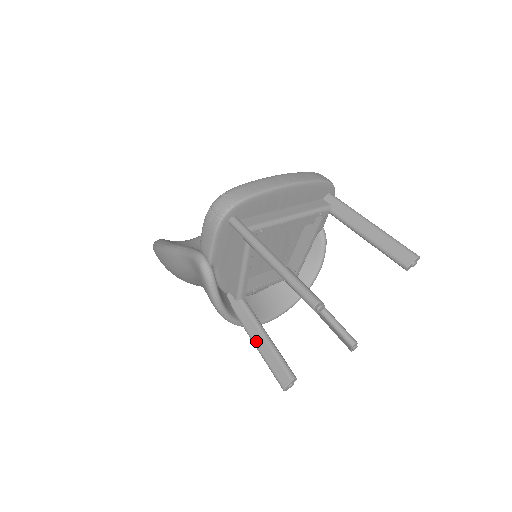
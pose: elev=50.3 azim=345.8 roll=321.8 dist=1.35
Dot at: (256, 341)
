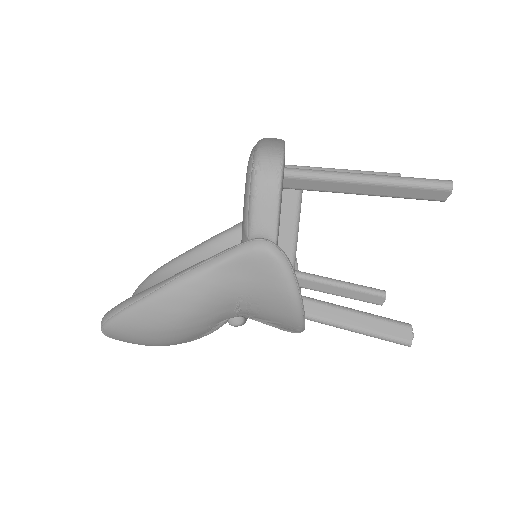
Dot at: (345, 321)
